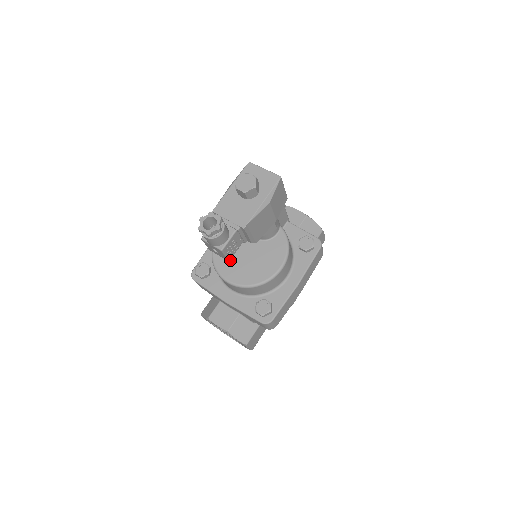
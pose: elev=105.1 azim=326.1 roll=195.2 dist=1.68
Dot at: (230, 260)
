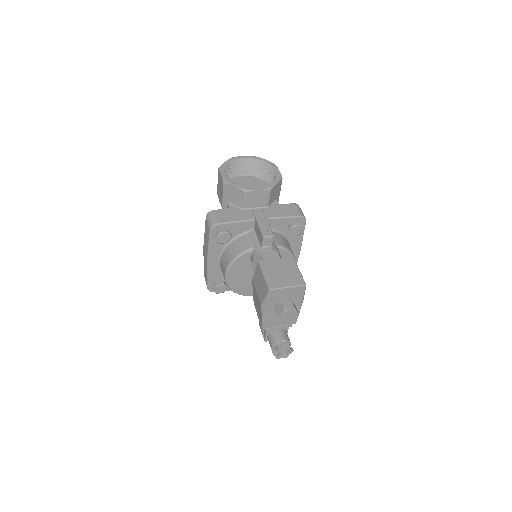
Dot at: (250, 286)
